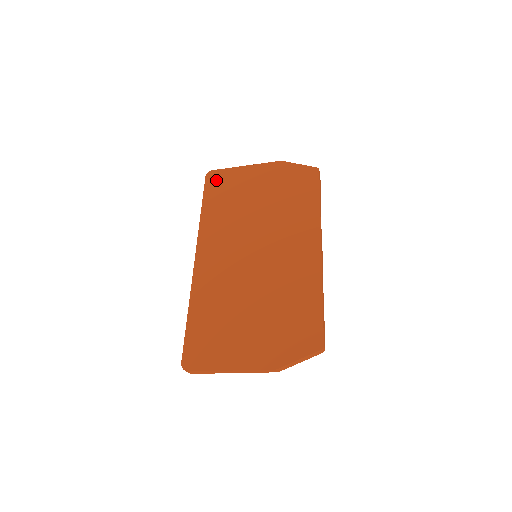
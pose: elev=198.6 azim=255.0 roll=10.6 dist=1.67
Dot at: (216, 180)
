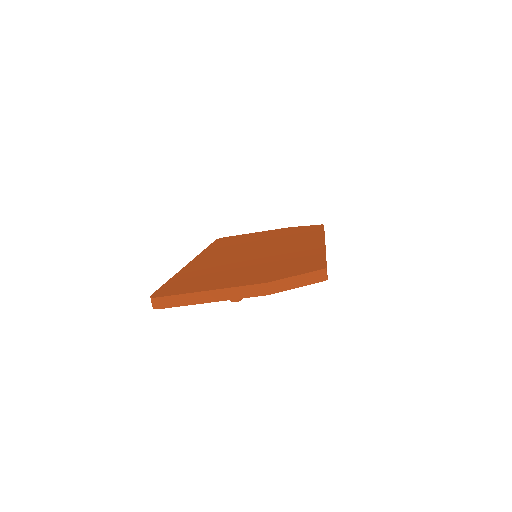
Dot at: (226, 239)
